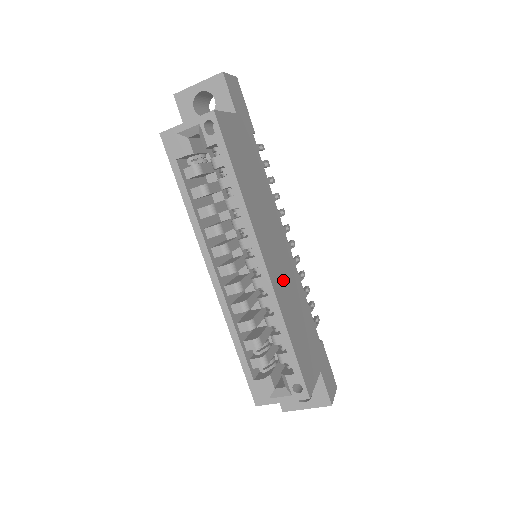
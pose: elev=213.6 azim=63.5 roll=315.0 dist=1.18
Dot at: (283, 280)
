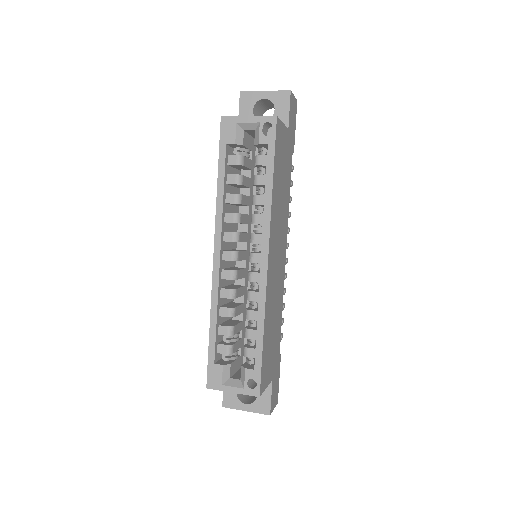
Dot at: (274, 284)
